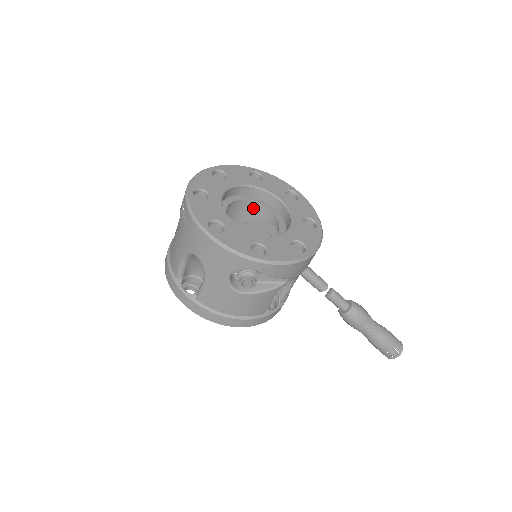
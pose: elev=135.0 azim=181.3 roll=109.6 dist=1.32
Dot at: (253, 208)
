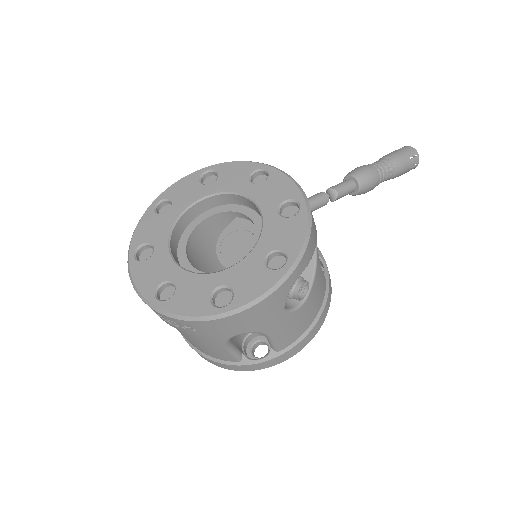
Dot at: (201, 231)
